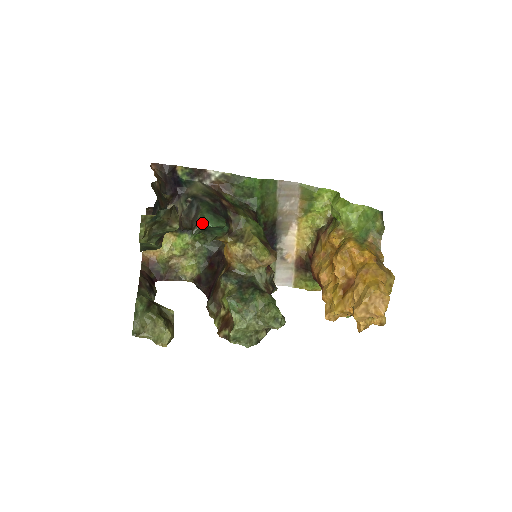
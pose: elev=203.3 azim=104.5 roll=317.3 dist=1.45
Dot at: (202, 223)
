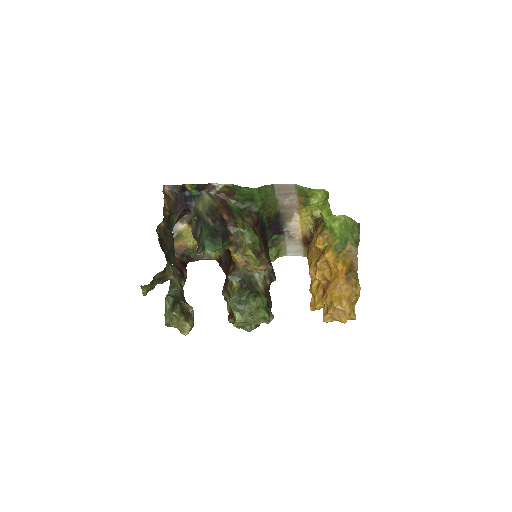
Dot at: (203, 246)
